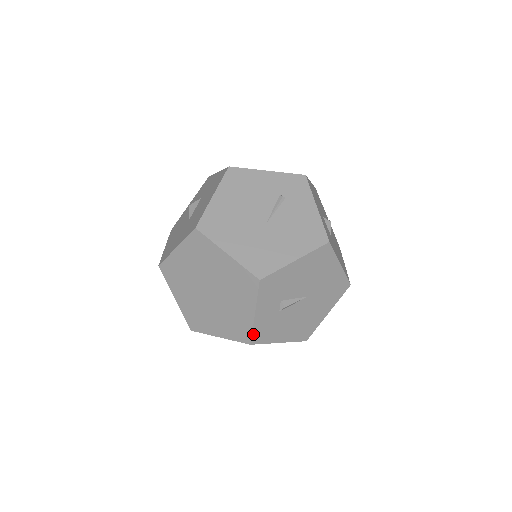
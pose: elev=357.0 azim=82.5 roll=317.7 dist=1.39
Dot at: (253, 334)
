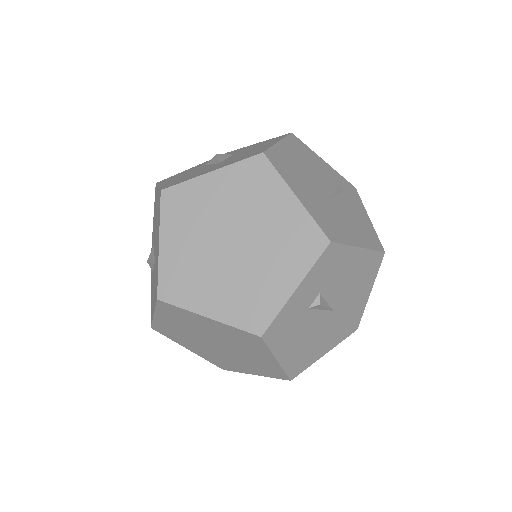
Dot at: (274, 321)
